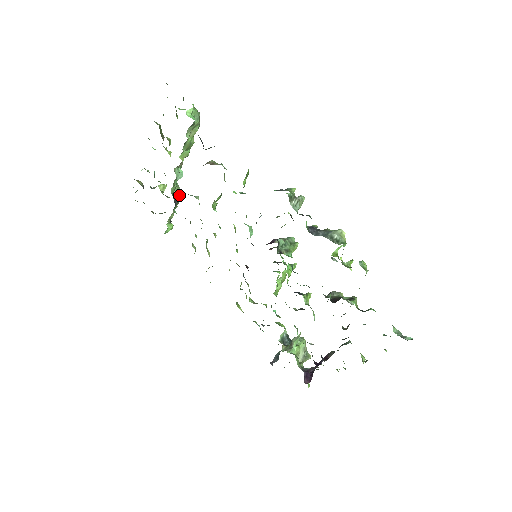
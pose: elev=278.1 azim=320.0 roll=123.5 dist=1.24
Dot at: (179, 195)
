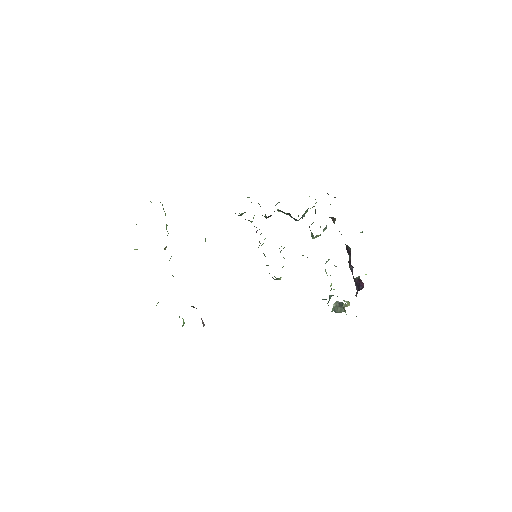
Dot at: occluded
